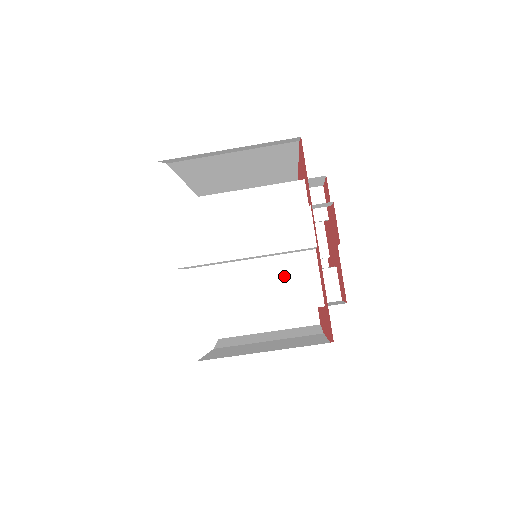
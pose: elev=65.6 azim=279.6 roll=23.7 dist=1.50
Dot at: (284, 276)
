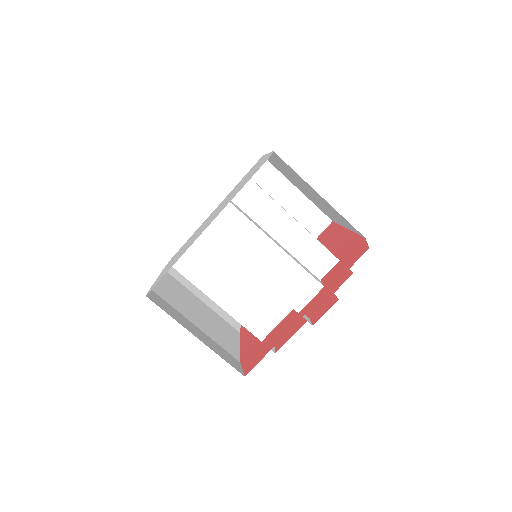
Dot at: (260, 300)
